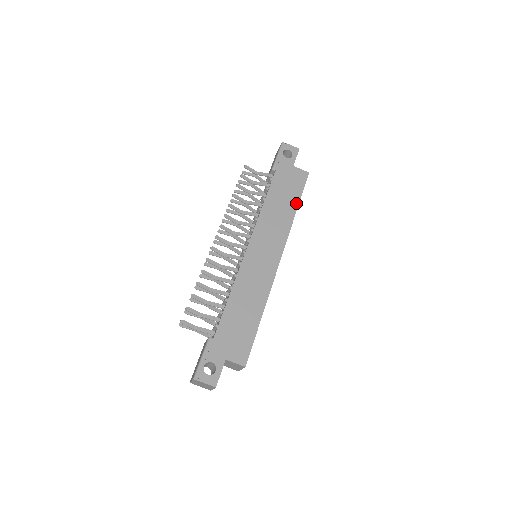
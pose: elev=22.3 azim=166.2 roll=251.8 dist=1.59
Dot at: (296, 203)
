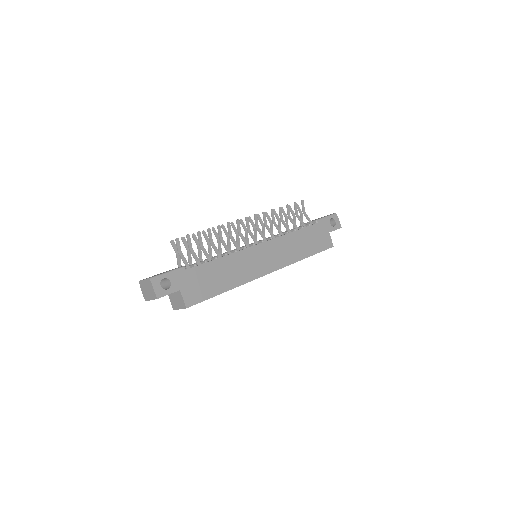
Dot at: (310, 254)
